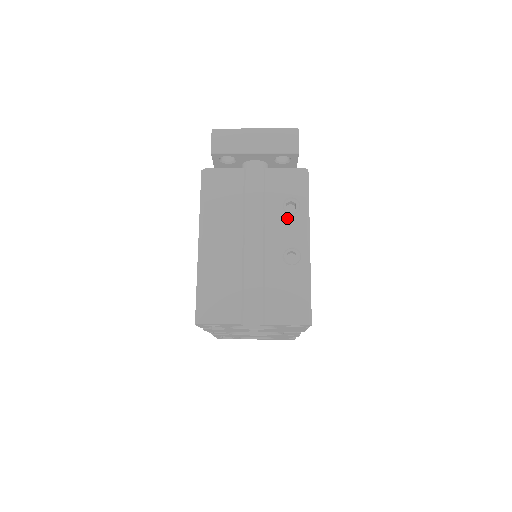
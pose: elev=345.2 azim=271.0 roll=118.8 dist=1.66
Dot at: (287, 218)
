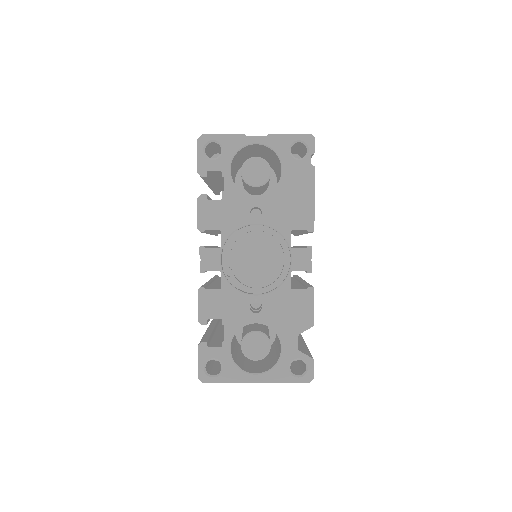
Dot at: occluded
